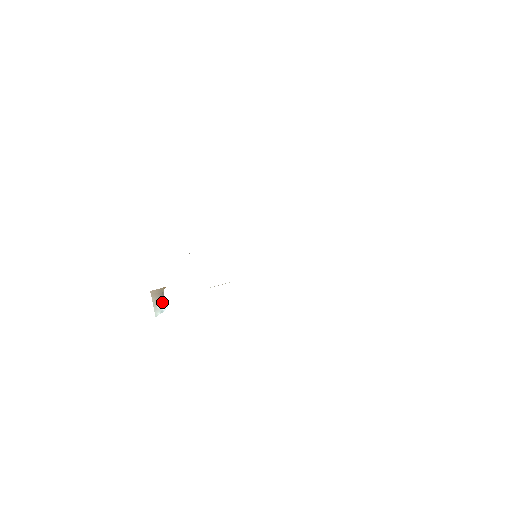
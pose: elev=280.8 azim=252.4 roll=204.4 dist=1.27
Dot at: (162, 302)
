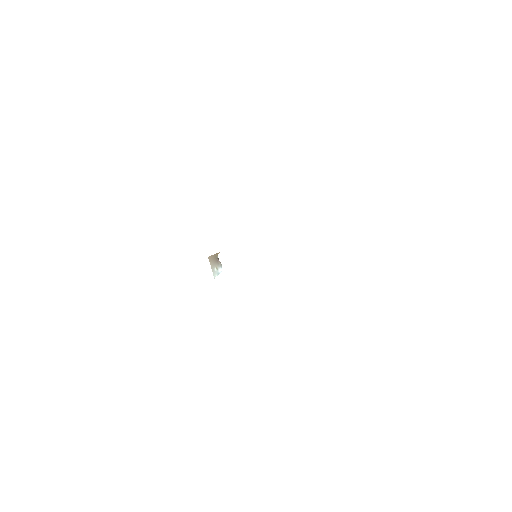
Dot at: (218, 266)
